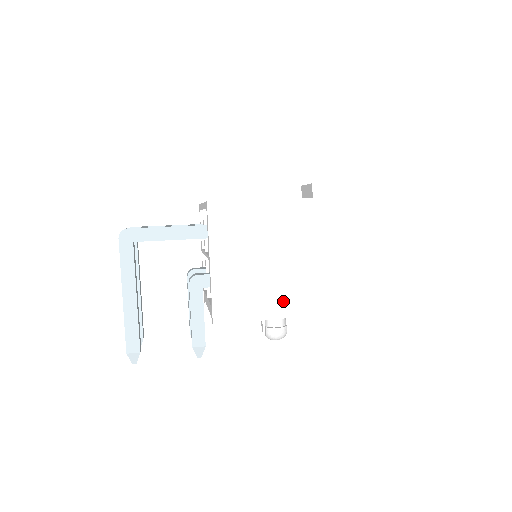
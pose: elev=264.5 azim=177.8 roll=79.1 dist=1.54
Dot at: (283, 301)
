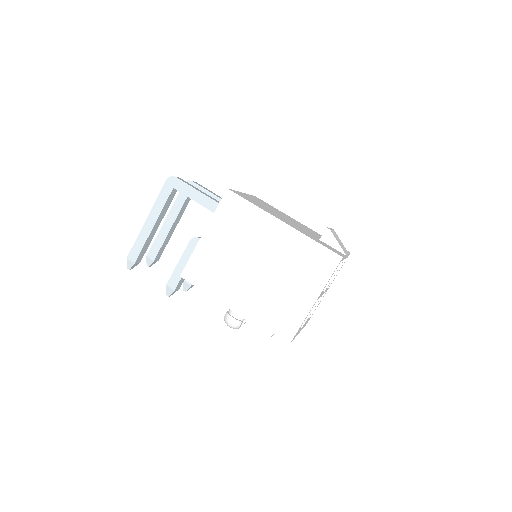
Dot at: (236, 296)
